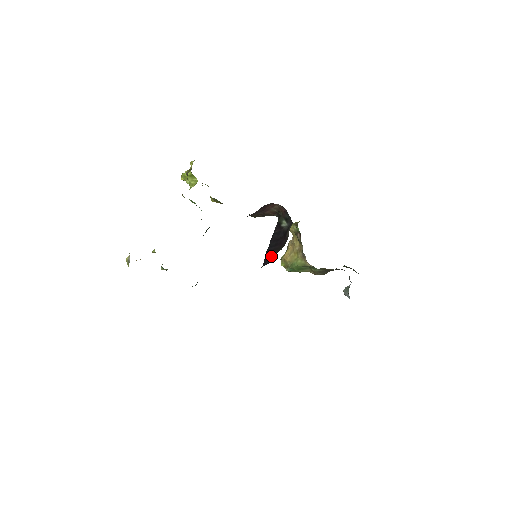
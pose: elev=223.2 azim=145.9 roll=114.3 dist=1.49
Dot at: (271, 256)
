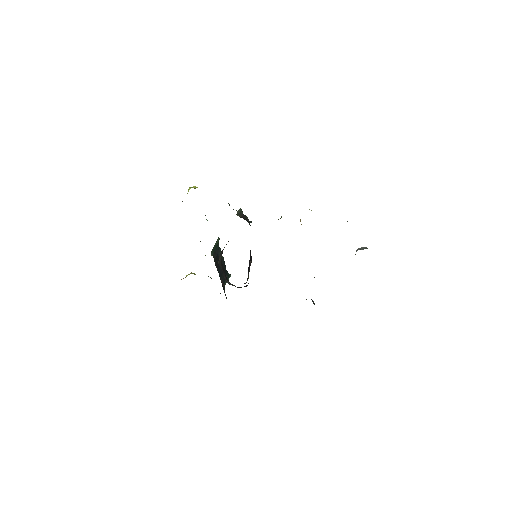
Dot at: occluded
